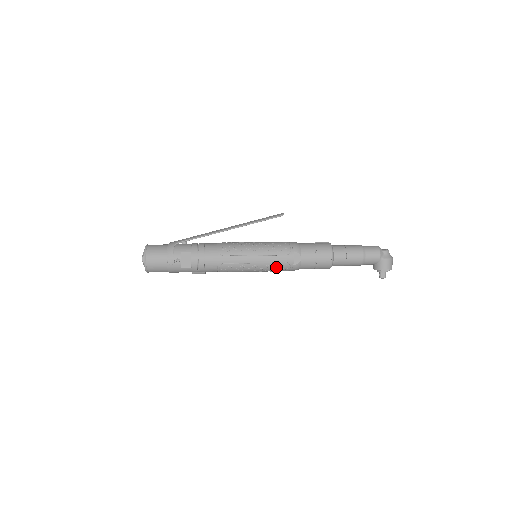
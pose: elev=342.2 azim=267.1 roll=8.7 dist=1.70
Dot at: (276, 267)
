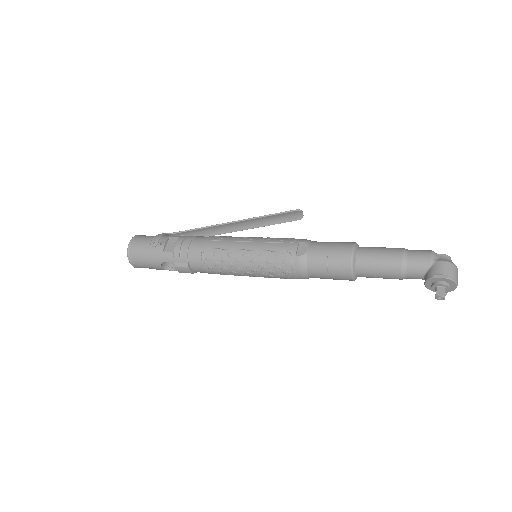
Dot at: (273, 259)
